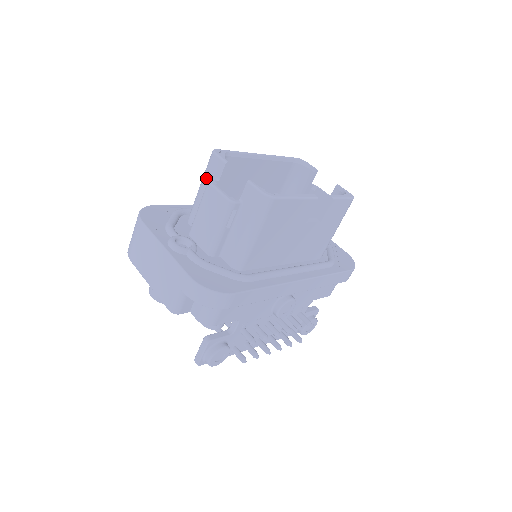
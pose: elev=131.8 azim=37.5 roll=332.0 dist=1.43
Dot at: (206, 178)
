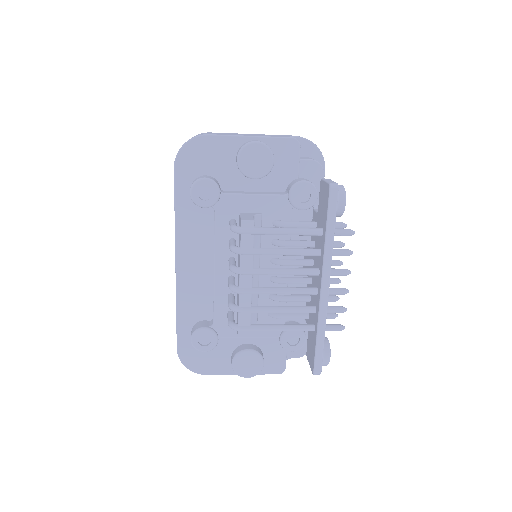
Dot at: occluded
